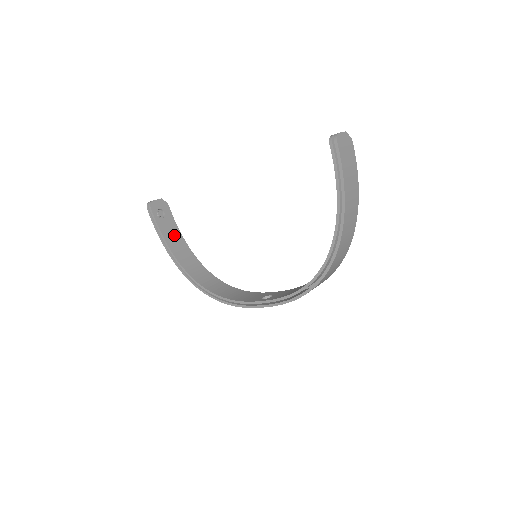
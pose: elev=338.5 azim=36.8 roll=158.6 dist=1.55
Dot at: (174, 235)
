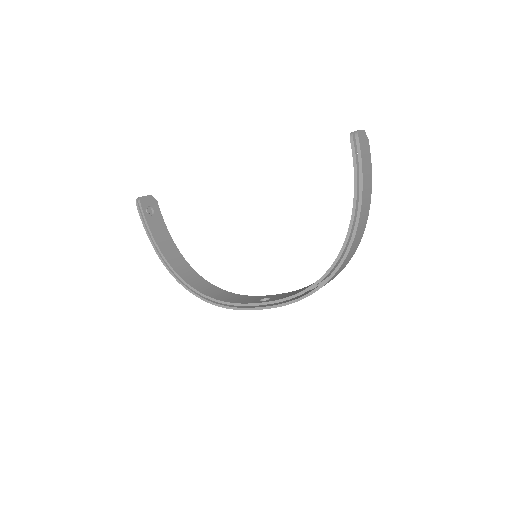
Dot at: (163, 234)
